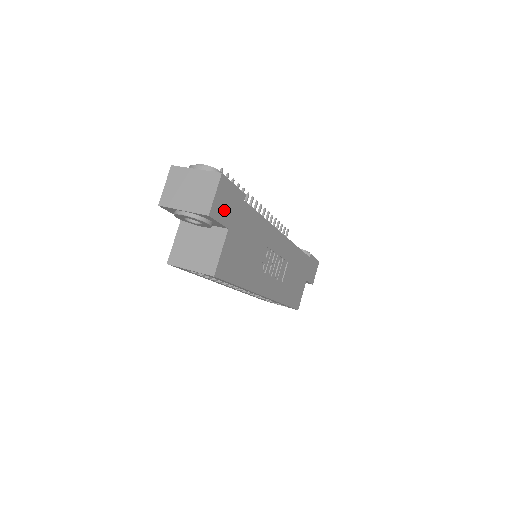
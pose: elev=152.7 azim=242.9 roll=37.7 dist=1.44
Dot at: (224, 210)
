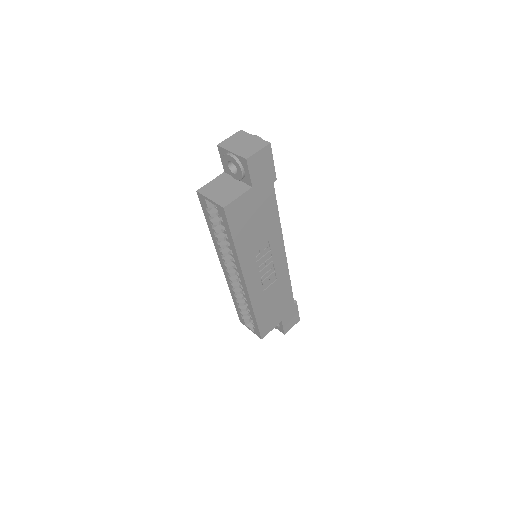
Dot at: (257, 170)
